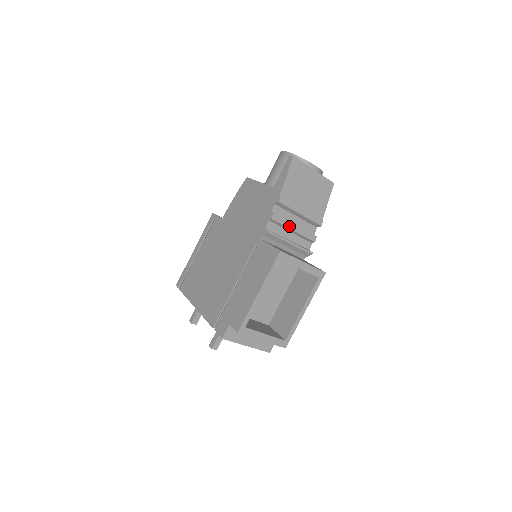
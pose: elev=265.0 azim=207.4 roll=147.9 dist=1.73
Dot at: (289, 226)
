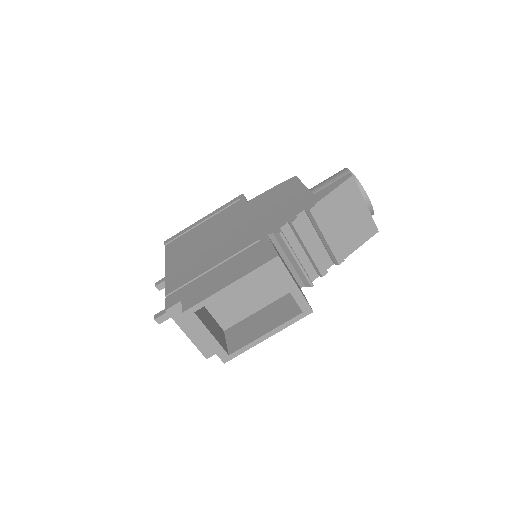
Dot at: (305, 242)
